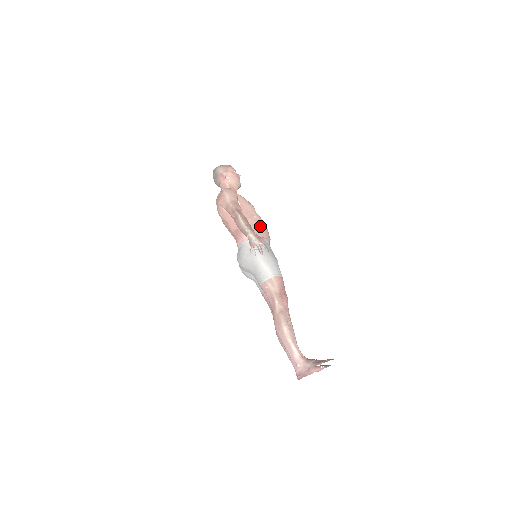
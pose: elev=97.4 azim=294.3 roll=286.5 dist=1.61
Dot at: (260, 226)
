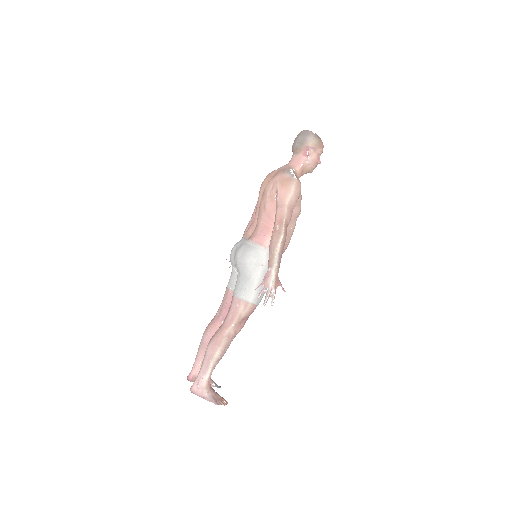
Dot at: (287, 240)
